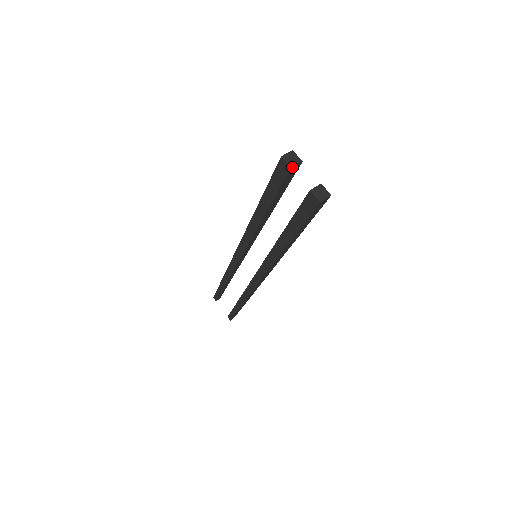
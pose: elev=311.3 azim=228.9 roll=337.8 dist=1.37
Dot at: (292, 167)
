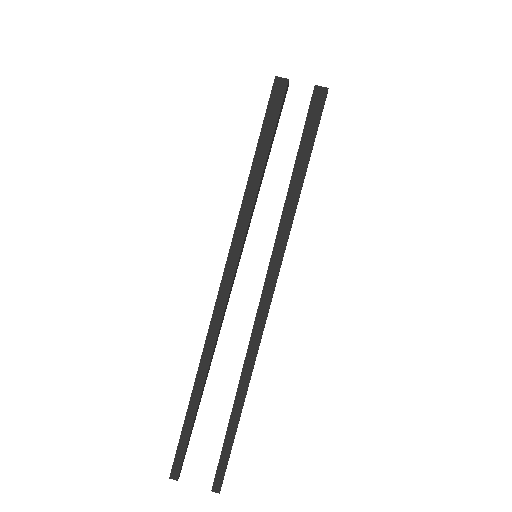
Dot at: (288, 80)
